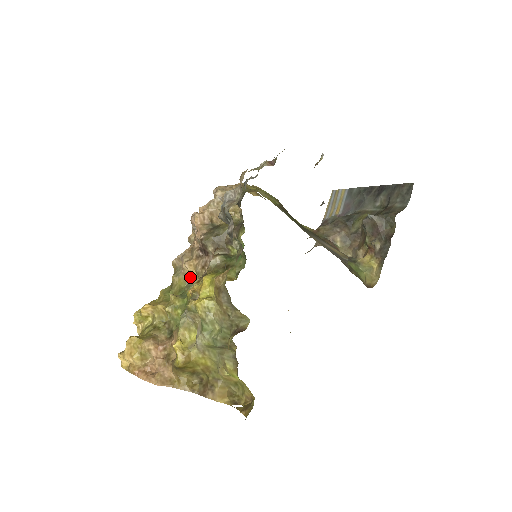
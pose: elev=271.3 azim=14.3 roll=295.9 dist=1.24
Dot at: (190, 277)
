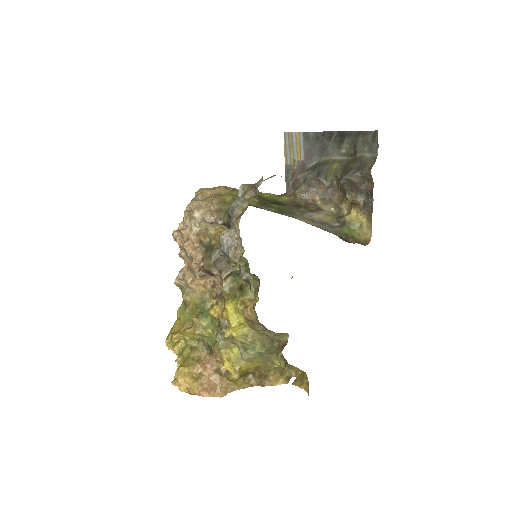
Dot at: (201, 293)
